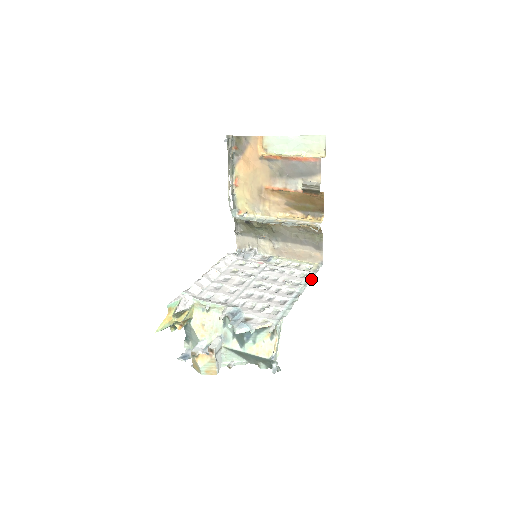
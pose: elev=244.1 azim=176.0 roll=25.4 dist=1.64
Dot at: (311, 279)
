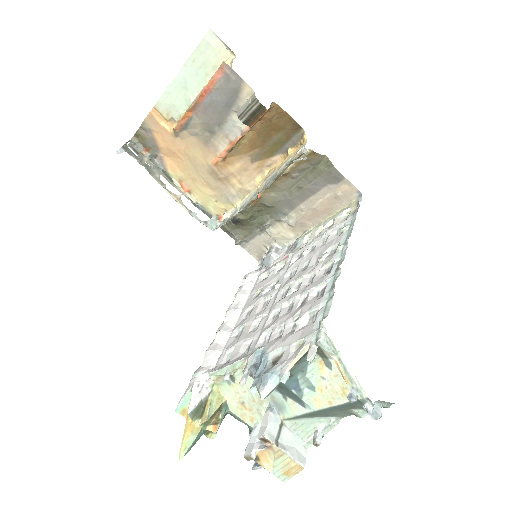
Dot at: (351, 228)
